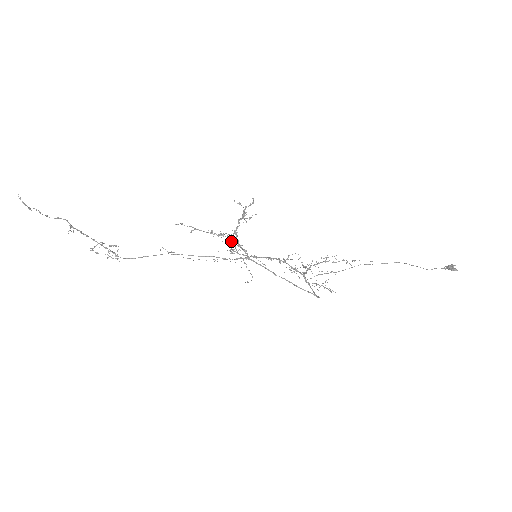
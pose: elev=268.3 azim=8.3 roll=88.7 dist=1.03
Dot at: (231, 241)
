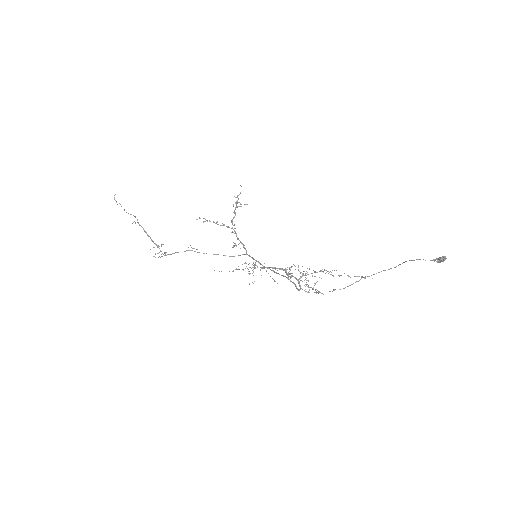
Dot at: (255, 263)
